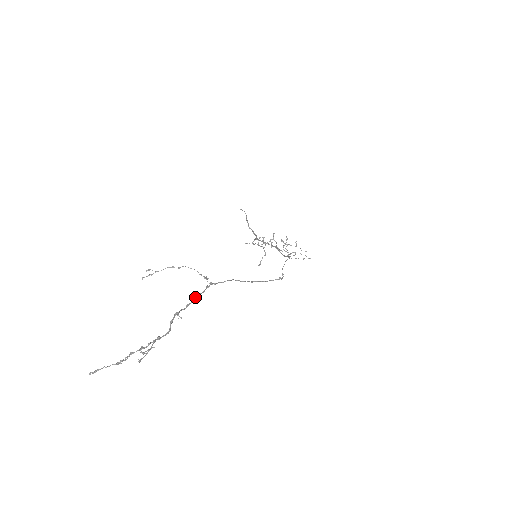
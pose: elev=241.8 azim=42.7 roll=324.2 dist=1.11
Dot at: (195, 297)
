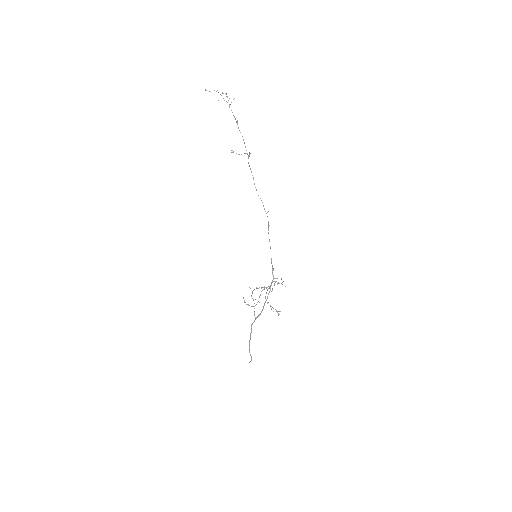
Dot at: occluded
